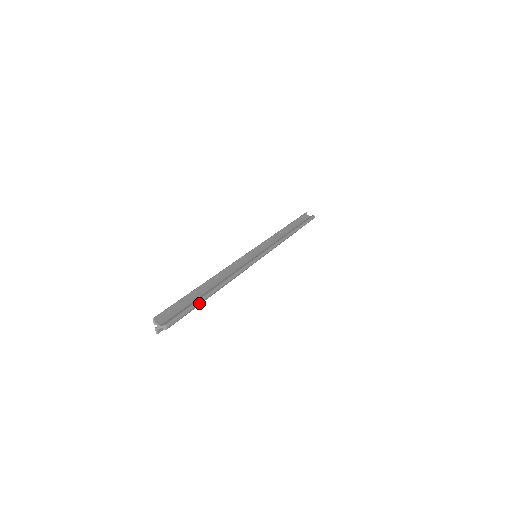
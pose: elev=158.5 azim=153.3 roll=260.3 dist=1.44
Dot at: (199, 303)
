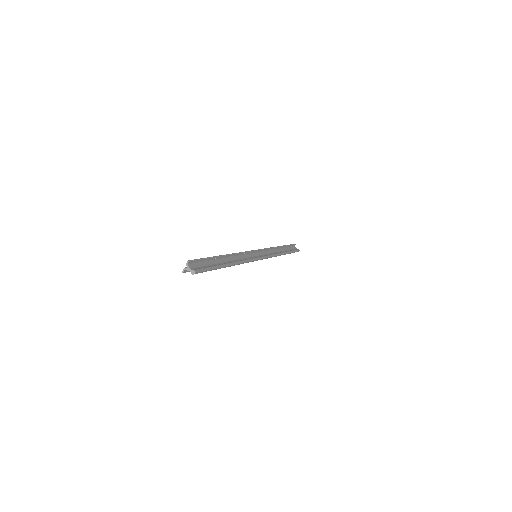
Dot at: (216, 268)
